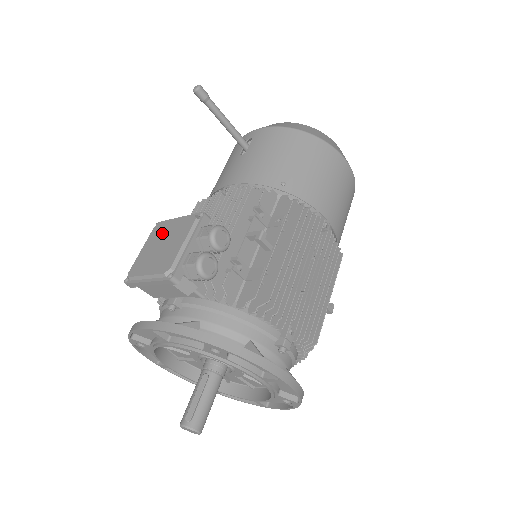
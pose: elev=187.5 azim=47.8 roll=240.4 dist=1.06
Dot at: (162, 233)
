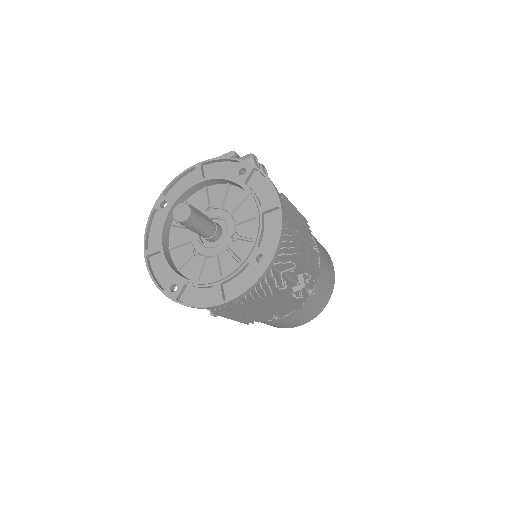
Dot at: occluded
